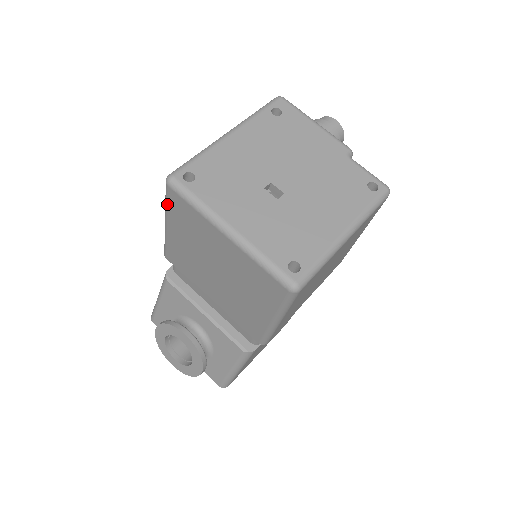
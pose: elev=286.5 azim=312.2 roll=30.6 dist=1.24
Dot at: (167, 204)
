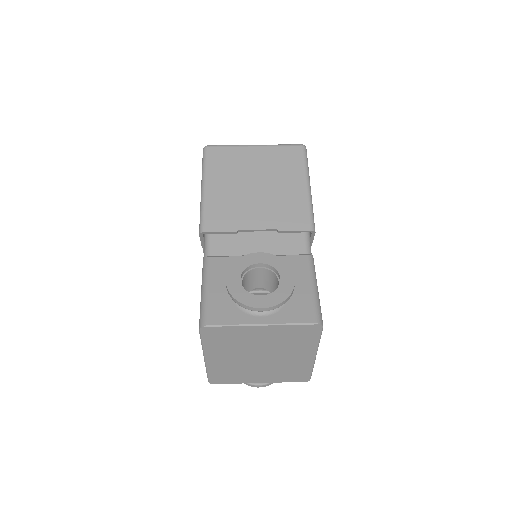
Dot at: (206, 163)
